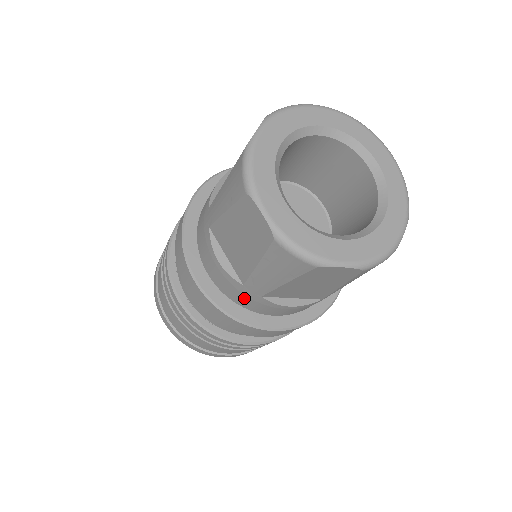
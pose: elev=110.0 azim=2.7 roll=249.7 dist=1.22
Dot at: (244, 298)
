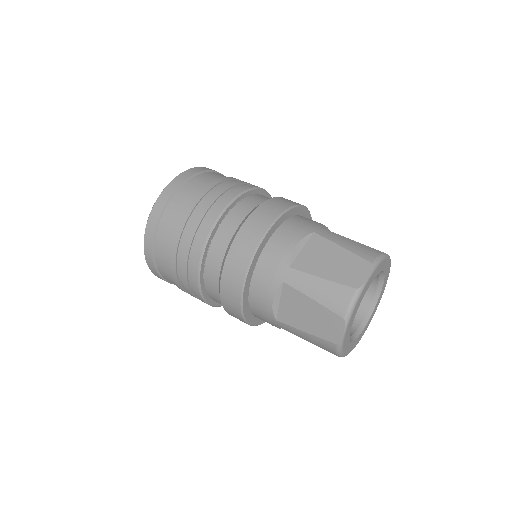
Dot at: (263, 317)
